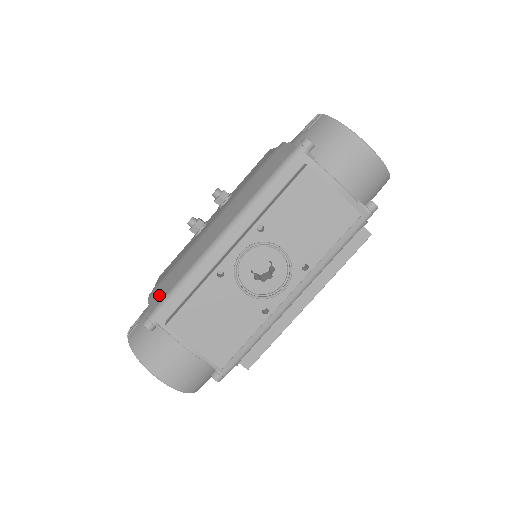
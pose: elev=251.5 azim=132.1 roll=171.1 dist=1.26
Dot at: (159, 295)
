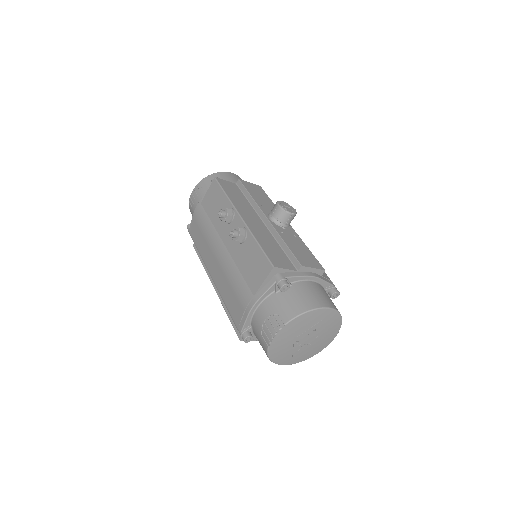
Dot at: (193, 230)
